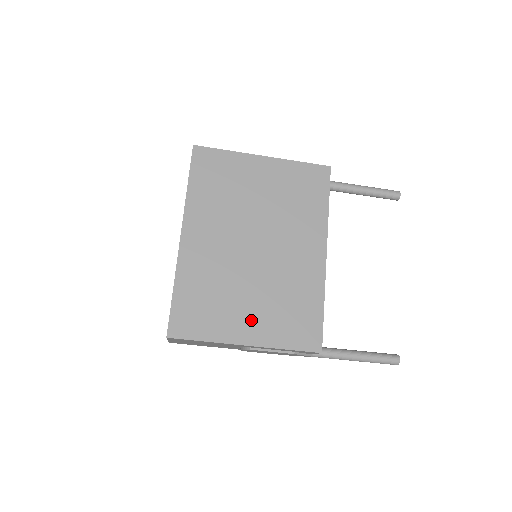
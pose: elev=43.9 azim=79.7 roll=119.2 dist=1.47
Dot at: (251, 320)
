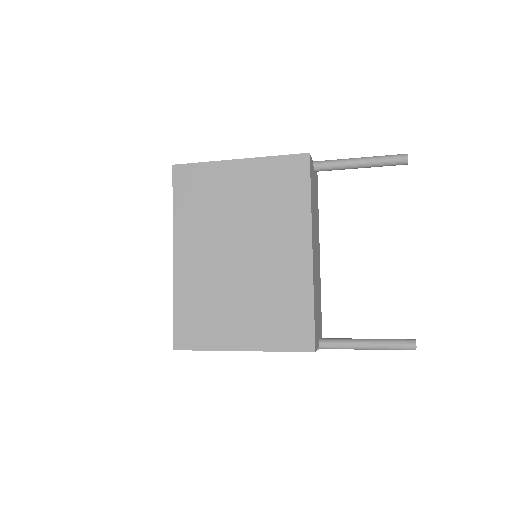
Dot at: (244, 327)
